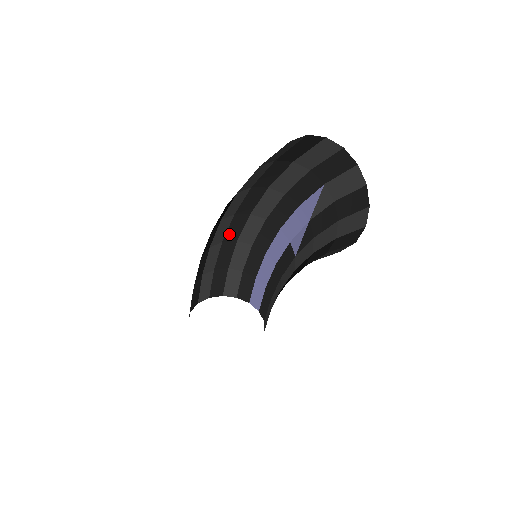
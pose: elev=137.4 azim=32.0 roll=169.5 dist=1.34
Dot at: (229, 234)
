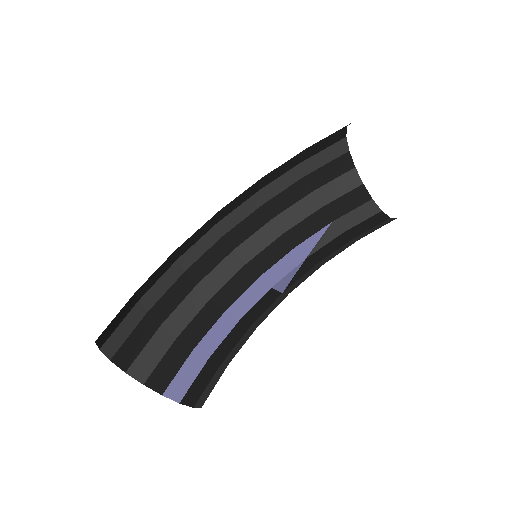
Dot at: (199, 264)
